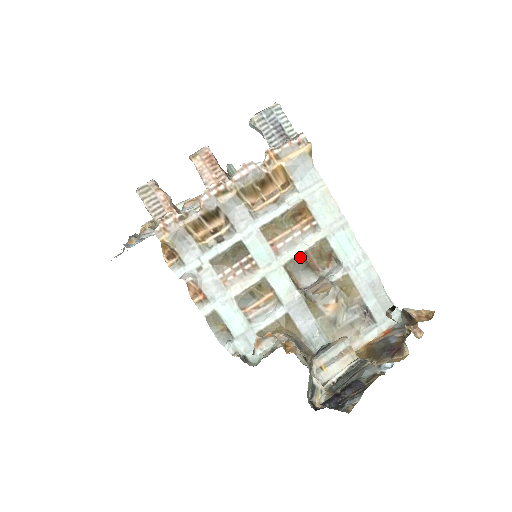
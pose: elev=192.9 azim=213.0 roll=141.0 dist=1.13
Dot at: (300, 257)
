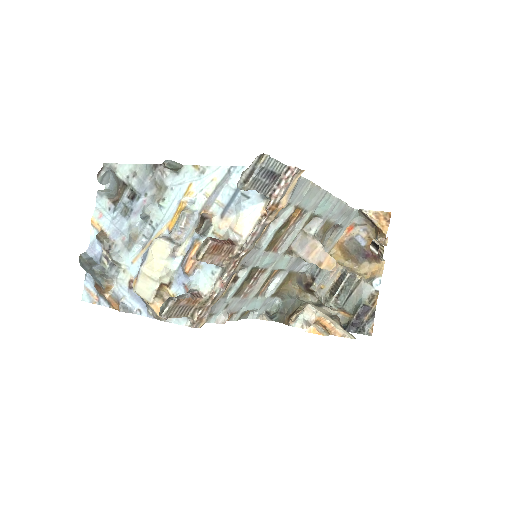
Dot at: (294, 238)
